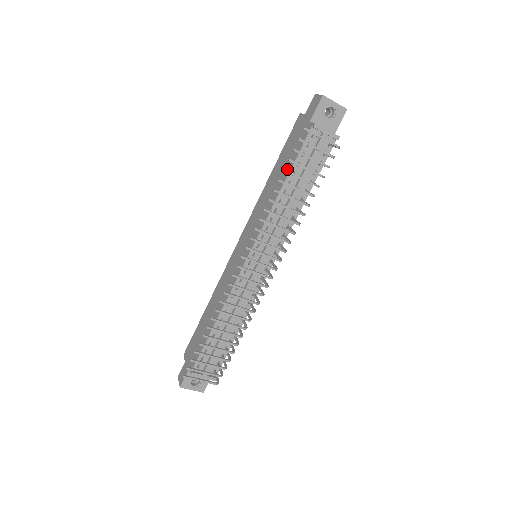
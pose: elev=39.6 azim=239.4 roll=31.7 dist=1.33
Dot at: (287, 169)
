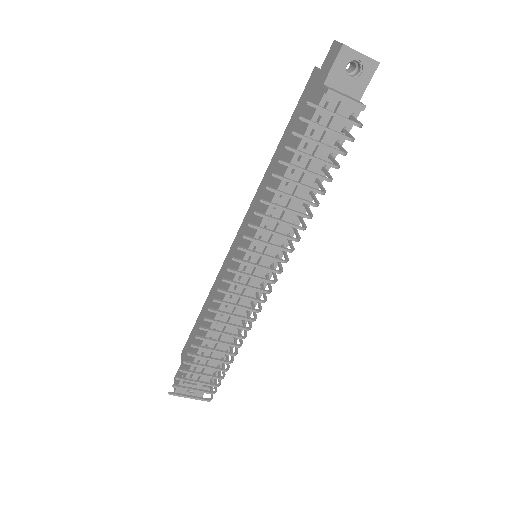
Dot at: (291, 151)
